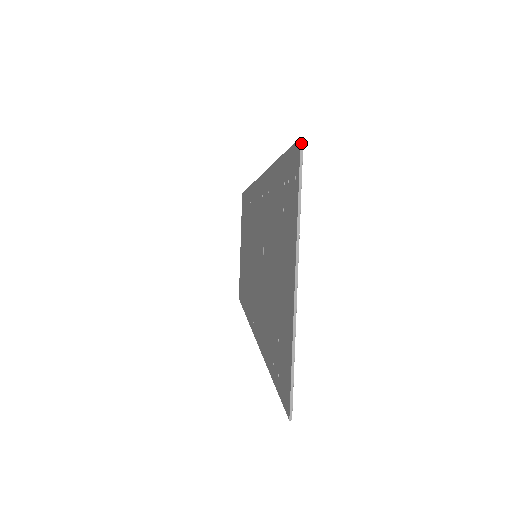
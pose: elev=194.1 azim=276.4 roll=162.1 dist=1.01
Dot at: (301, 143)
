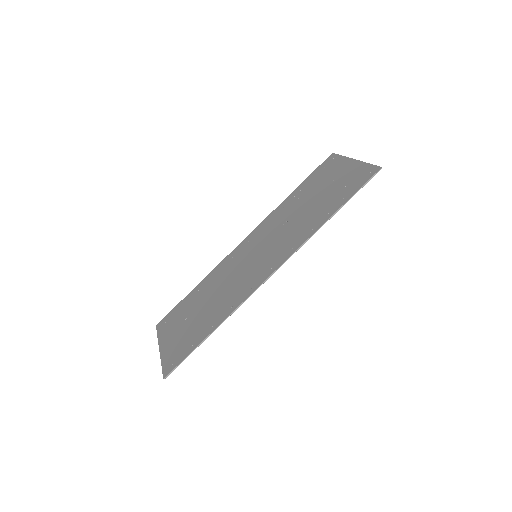
Dot at: (333, 153)
